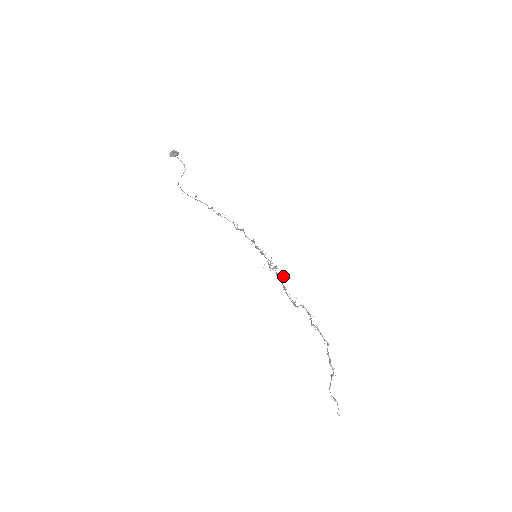
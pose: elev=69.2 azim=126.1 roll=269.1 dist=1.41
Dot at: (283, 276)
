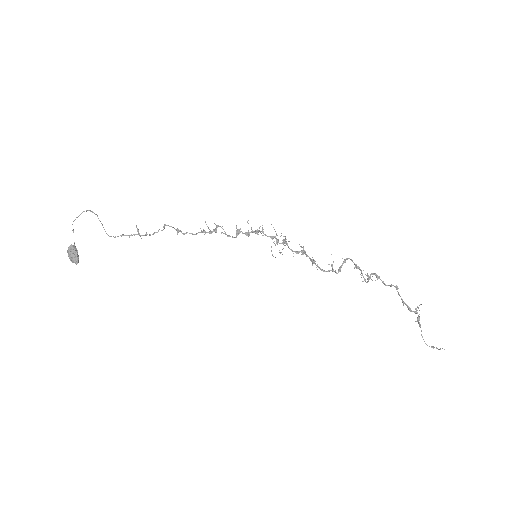
Dot at: occluded
